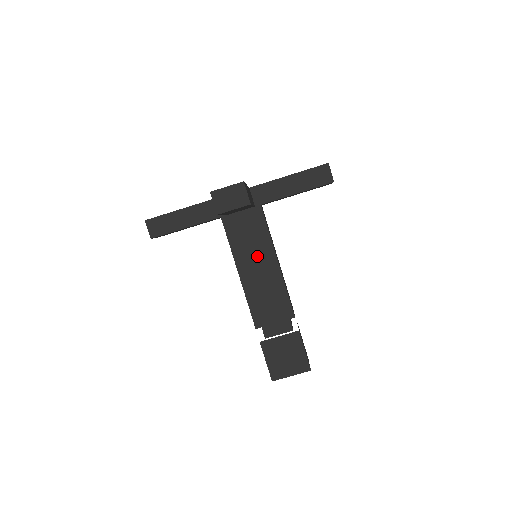
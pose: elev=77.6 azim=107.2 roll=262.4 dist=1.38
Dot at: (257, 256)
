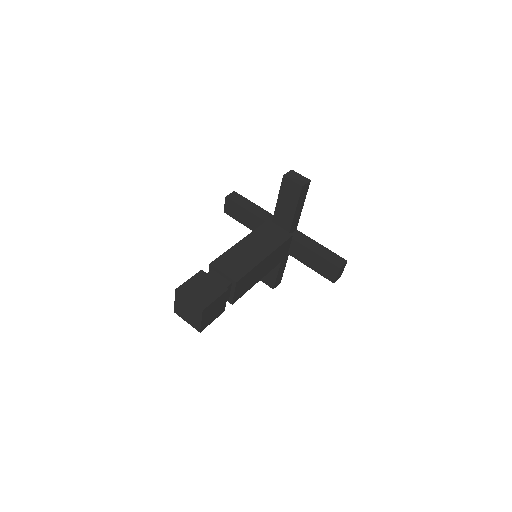
Dot at: (261, 245)
